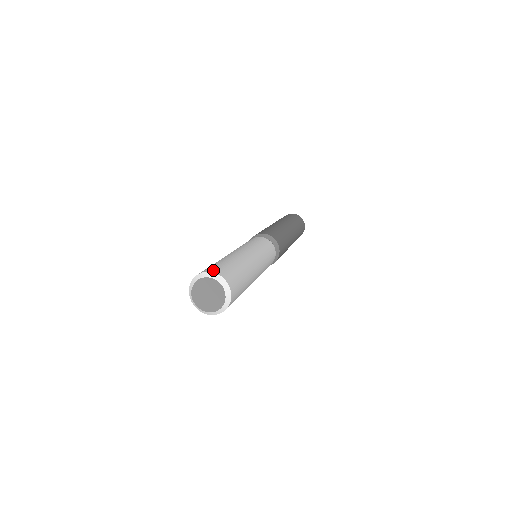
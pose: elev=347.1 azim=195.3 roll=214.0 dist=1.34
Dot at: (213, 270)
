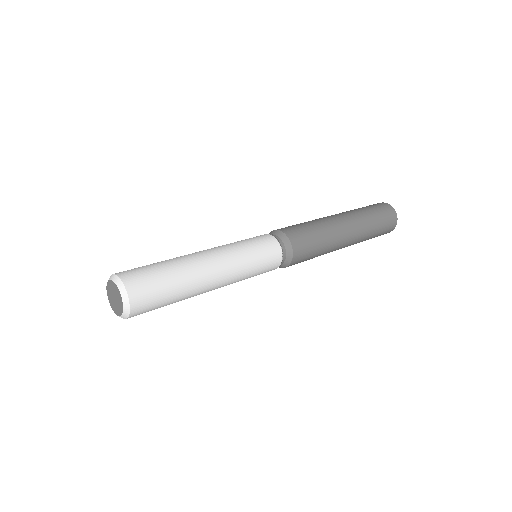
Dot at: (130, 283)
